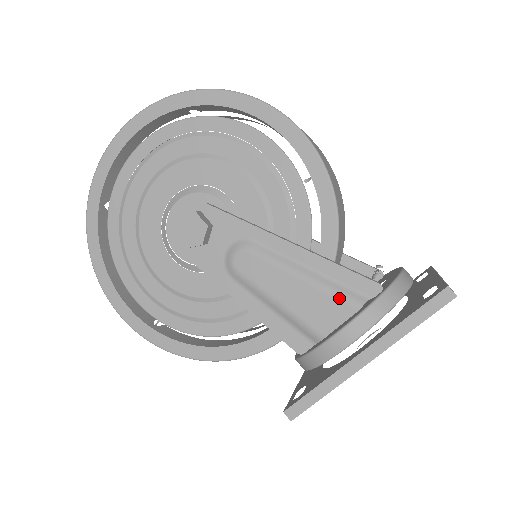
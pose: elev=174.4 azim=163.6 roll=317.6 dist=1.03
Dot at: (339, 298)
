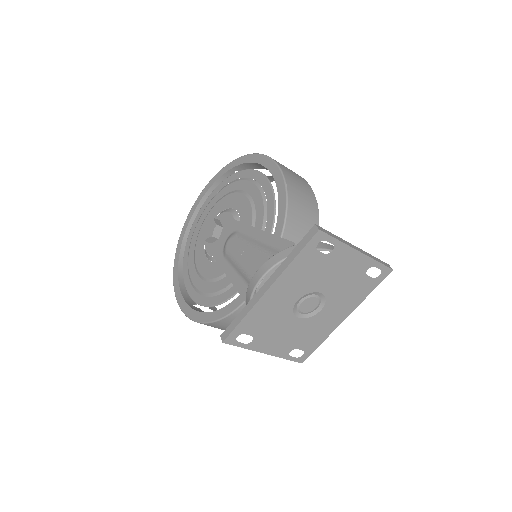
Dot at: (269, 255)
